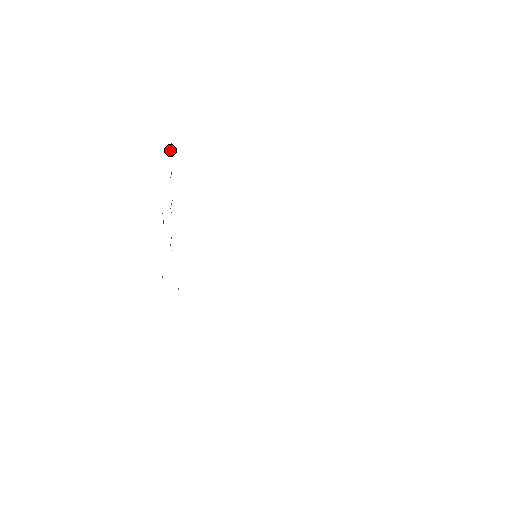
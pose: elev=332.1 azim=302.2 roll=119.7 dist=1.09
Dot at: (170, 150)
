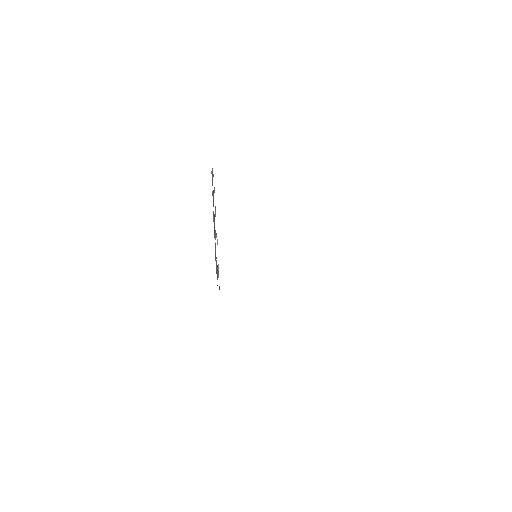
Dot at: (212, 174)
